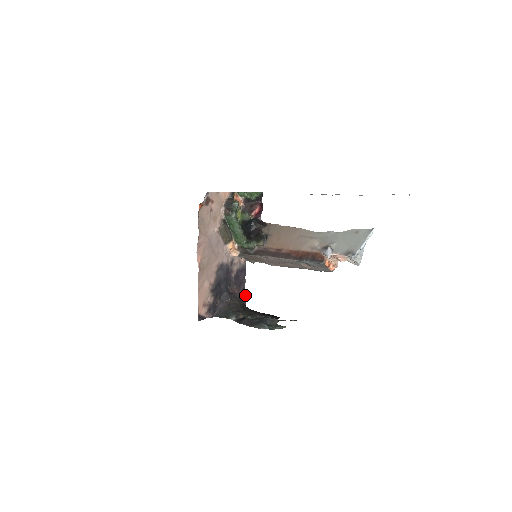
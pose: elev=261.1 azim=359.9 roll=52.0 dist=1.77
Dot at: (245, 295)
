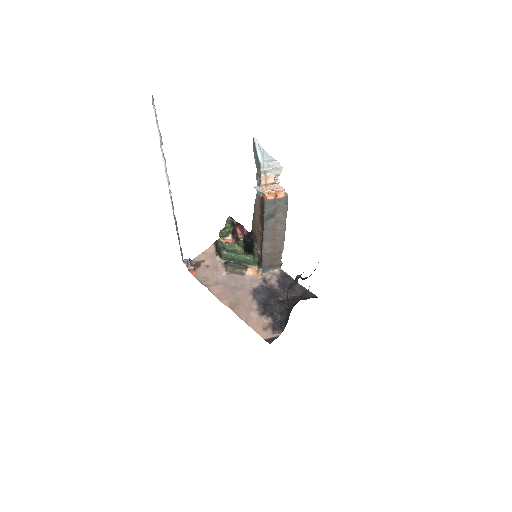
Dot at: (308, 291)
